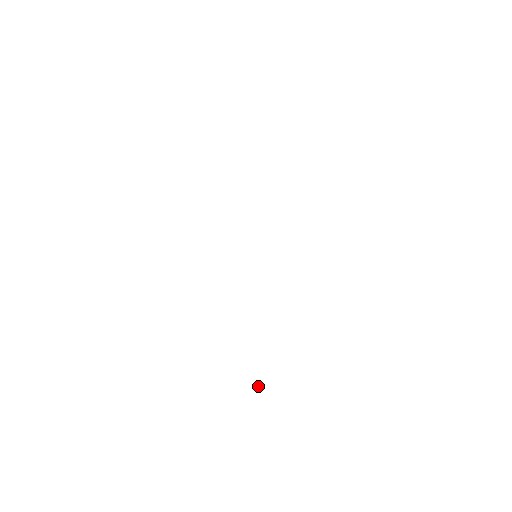
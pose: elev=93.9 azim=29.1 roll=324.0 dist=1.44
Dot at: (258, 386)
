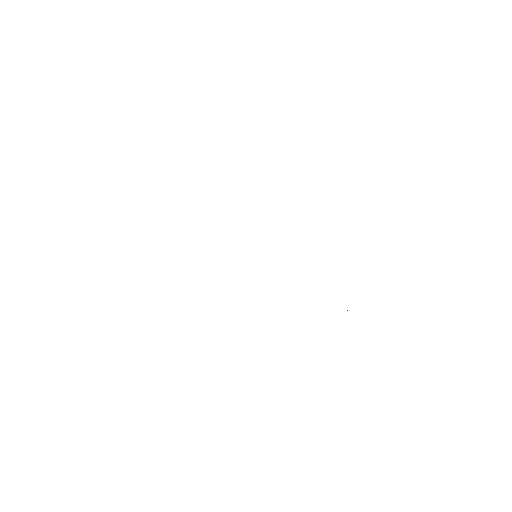
Dot at: occluded
